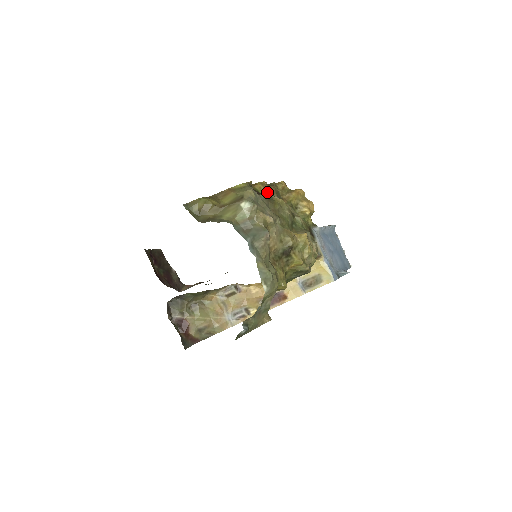
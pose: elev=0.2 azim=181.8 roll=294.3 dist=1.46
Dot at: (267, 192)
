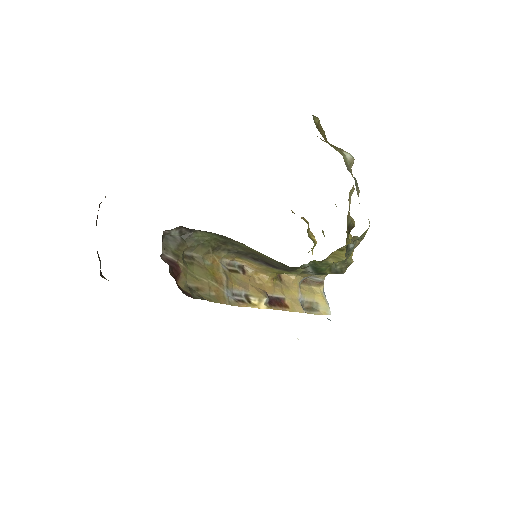
Dot at: occluded
